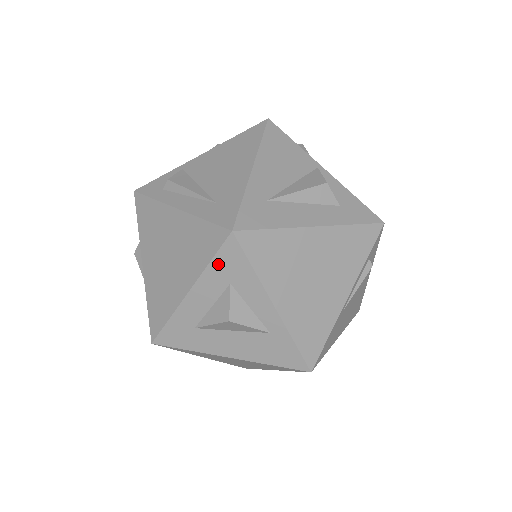
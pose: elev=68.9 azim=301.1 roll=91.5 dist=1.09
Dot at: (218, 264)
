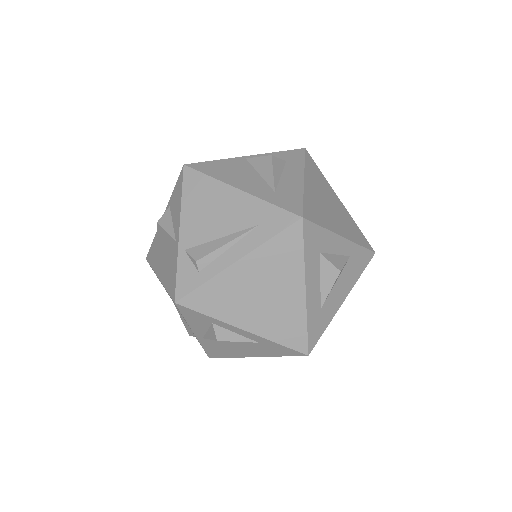
Dot at: (308, 249)
